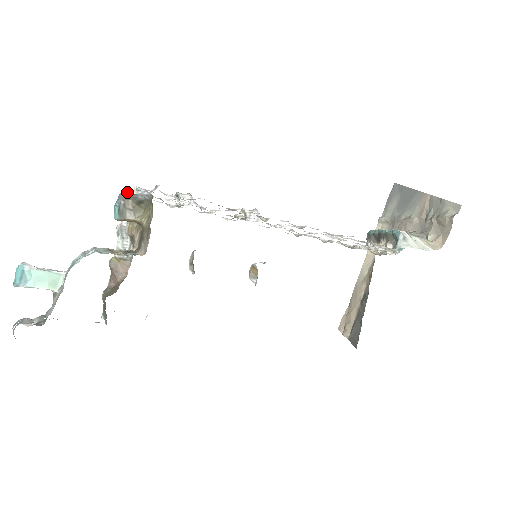
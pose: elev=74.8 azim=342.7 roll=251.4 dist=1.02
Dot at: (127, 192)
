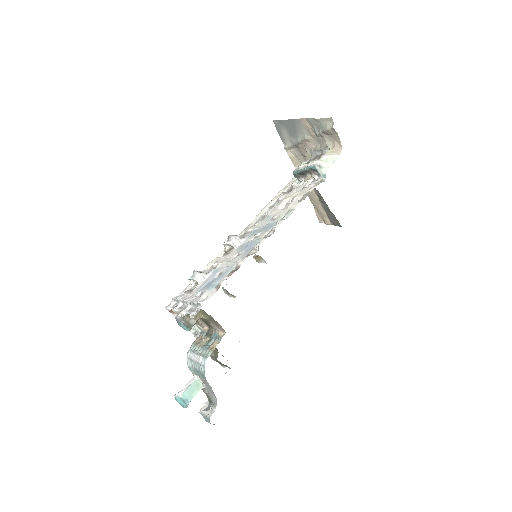
Dot at: (173, 311)
